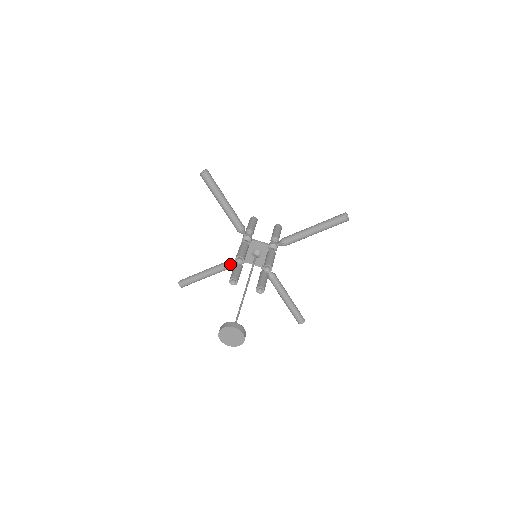
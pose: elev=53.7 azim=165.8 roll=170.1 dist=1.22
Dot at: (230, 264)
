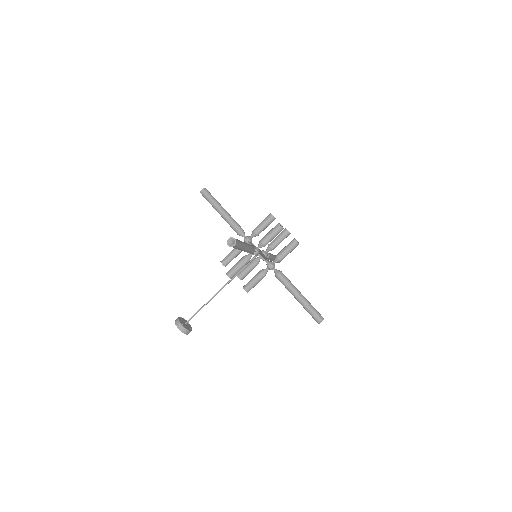
Dot at: occluded
